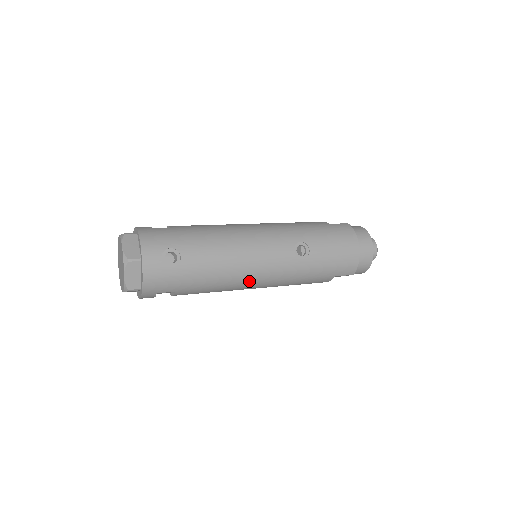
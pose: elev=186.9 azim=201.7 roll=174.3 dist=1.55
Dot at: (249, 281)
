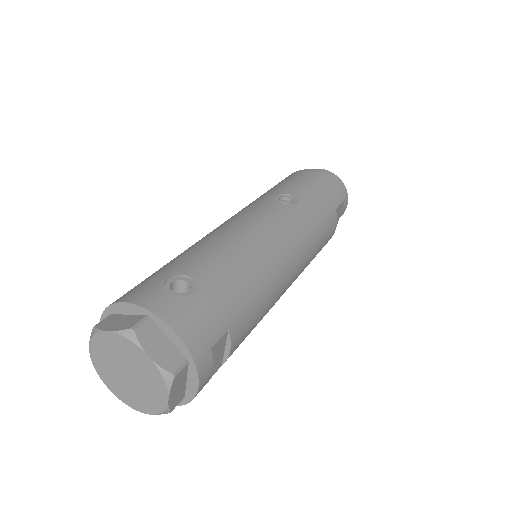
Dot at: (282, 259)
